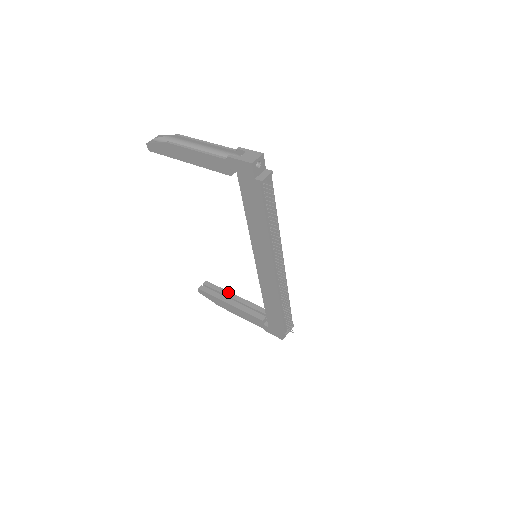
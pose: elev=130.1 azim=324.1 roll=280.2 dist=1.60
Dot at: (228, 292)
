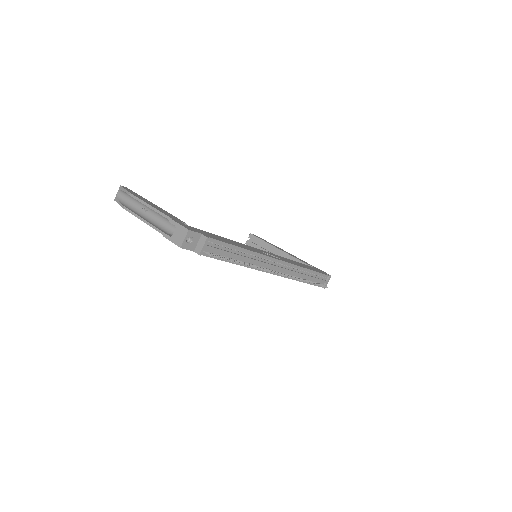
Dot at: (270, 245)
